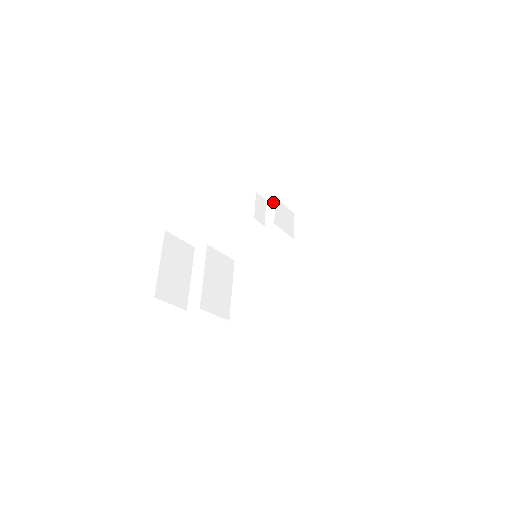
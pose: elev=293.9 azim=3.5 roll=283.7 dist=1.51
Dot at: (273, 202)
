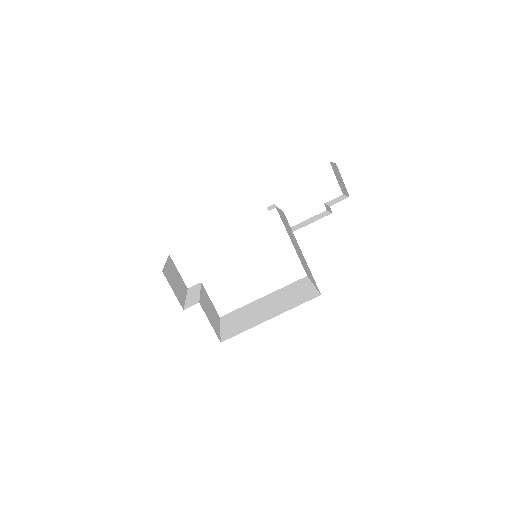
Dot at: (273, 205)
